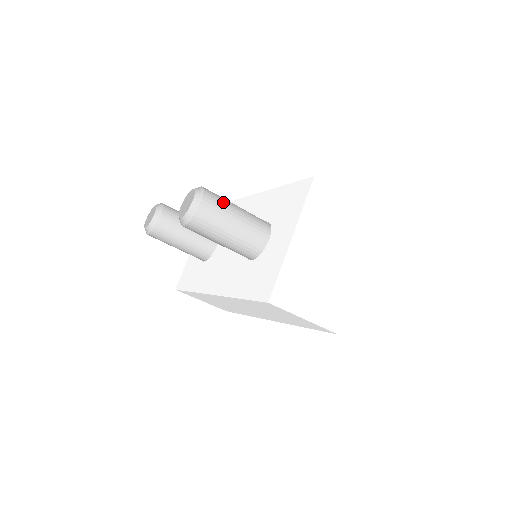
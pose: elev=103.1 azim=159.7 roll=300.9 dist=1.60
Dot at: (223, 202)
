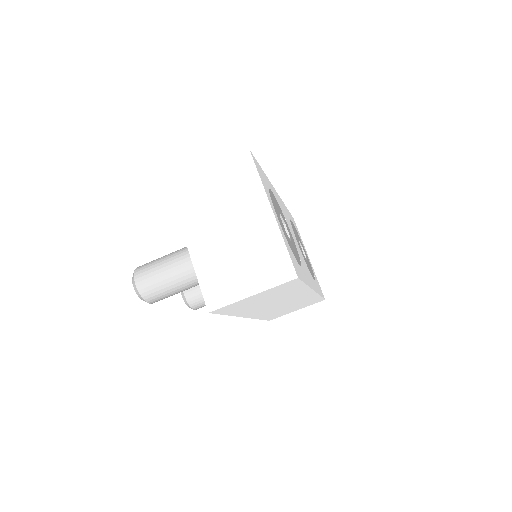
Dot at: (152, 265)
